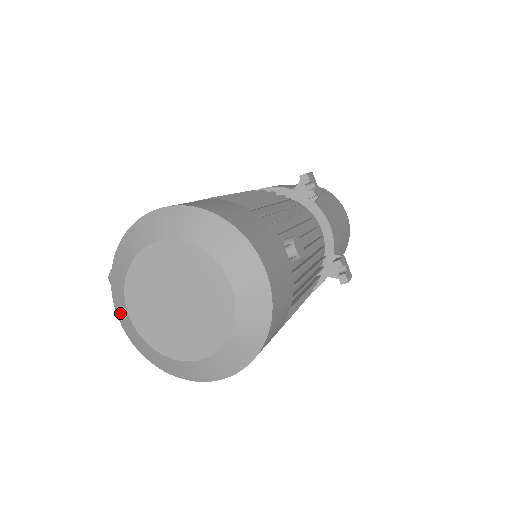
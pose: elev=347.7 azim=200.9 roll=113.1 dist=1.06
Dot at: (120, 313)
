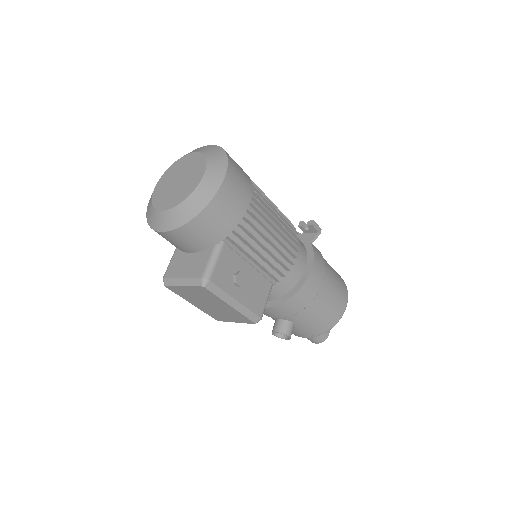
Dot at: (162, 225)
